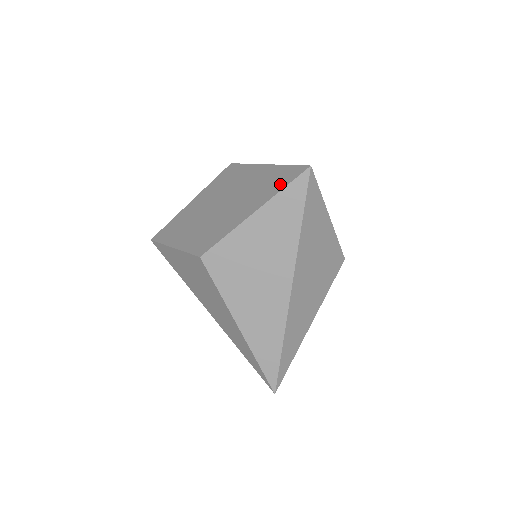
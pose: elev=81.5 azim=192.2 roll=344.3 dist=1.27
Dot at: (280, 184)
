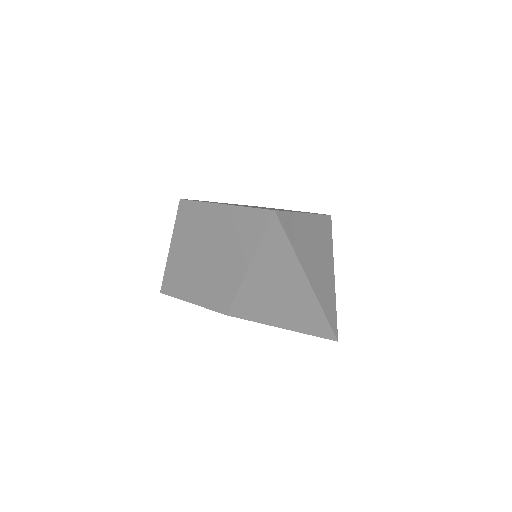
Dot at: (255, 233)
